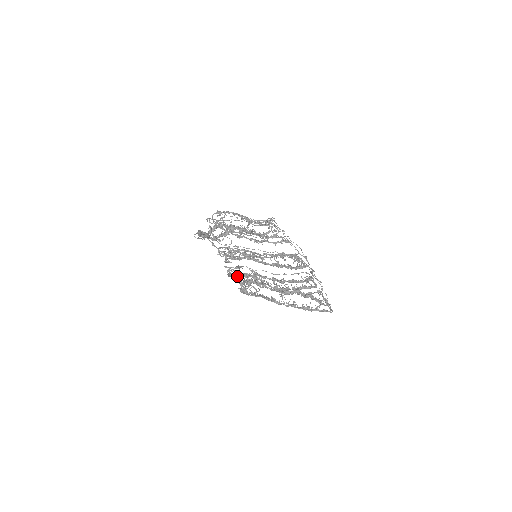
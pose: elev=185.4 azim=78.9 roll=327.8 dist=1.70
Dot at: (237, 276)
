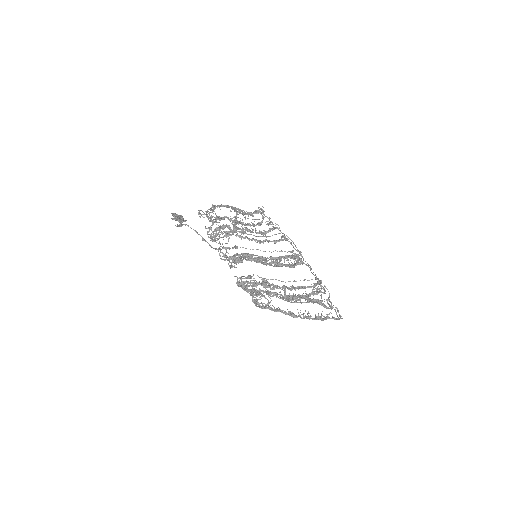
Dot at: occluded
